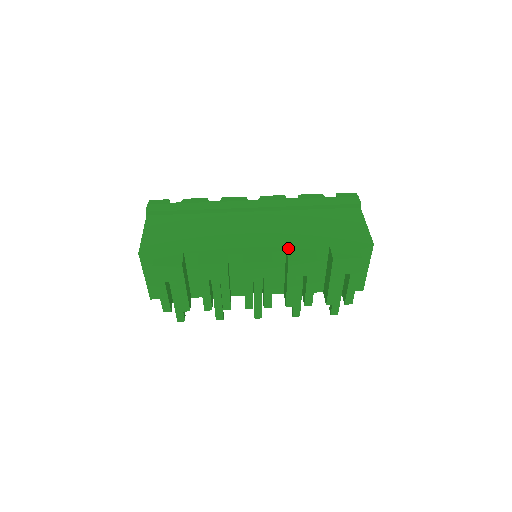
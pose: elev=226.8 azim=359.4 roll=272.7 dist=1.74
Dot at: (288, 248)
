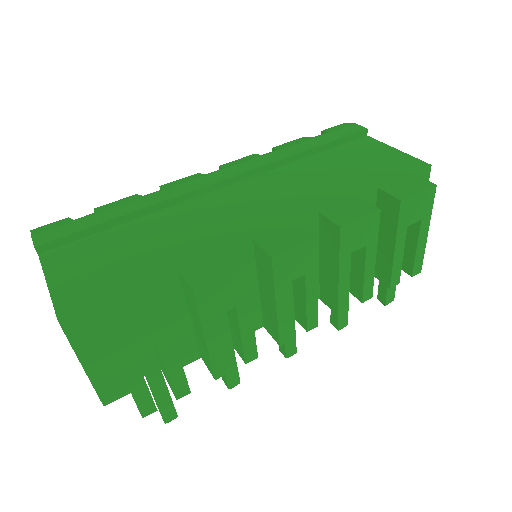
Dot at: (322, 211)
